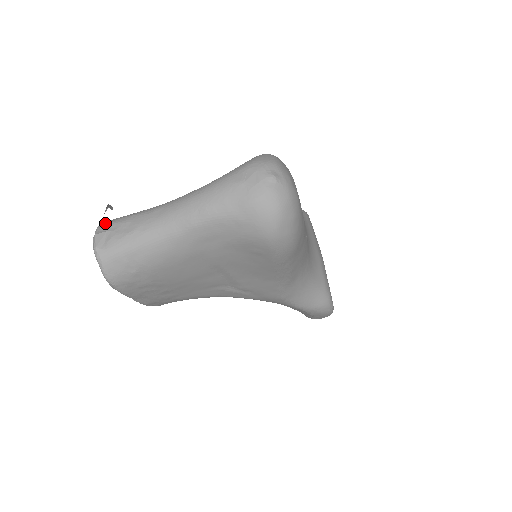
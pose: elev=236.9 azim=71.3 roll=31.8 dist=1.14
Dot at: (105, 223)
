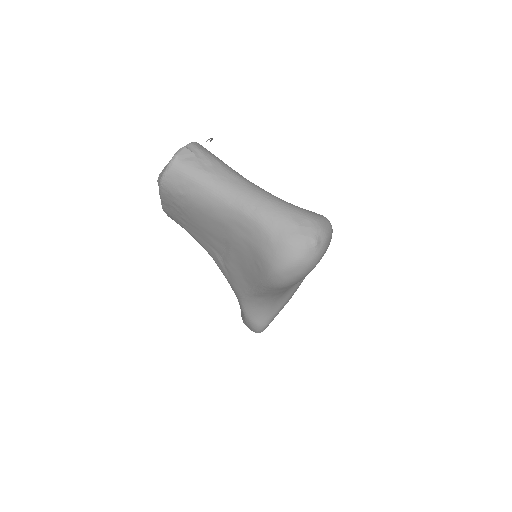
Dot at: (198, 146)
